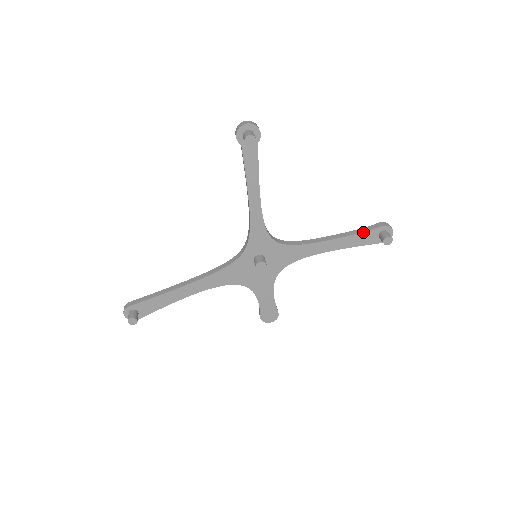
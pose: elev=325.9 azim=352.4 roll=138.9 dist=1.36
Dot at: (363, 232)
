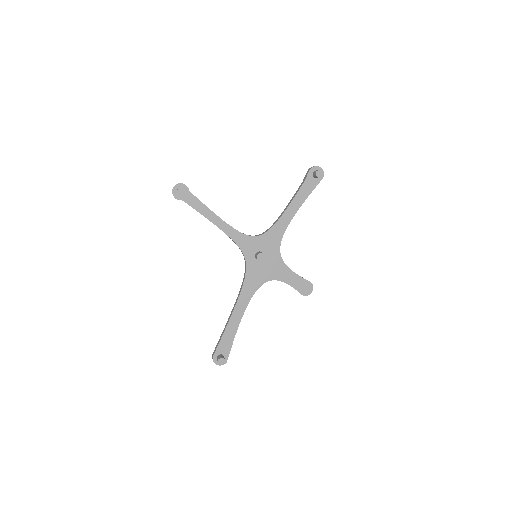
Dot at: (302, 184)
